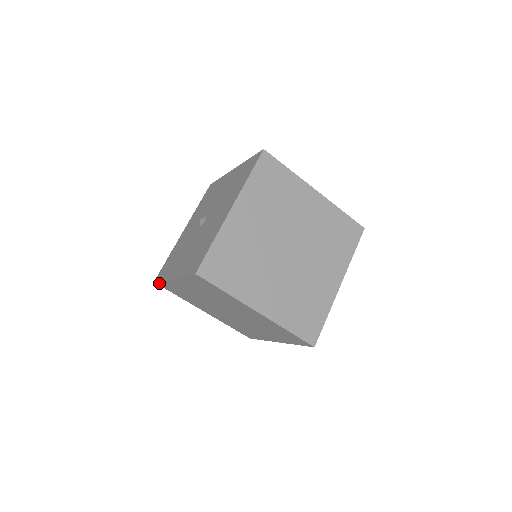
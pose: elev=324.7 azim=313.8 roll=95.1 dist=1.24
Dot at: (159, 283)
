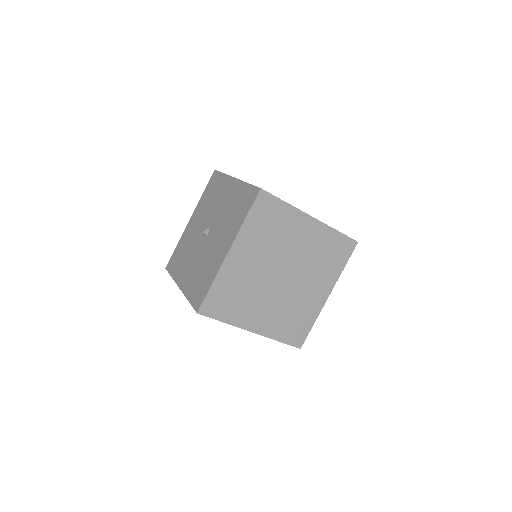
Dot at: occluded
